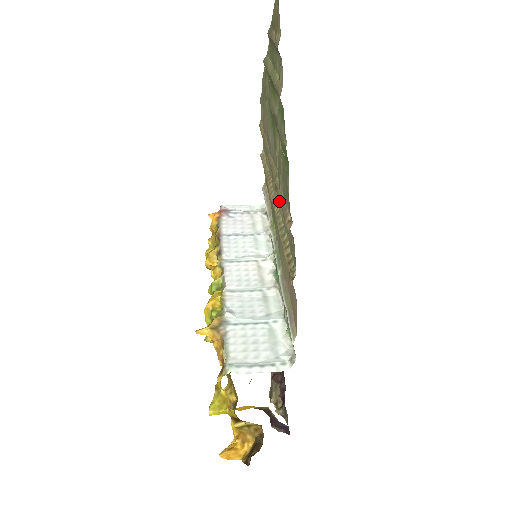
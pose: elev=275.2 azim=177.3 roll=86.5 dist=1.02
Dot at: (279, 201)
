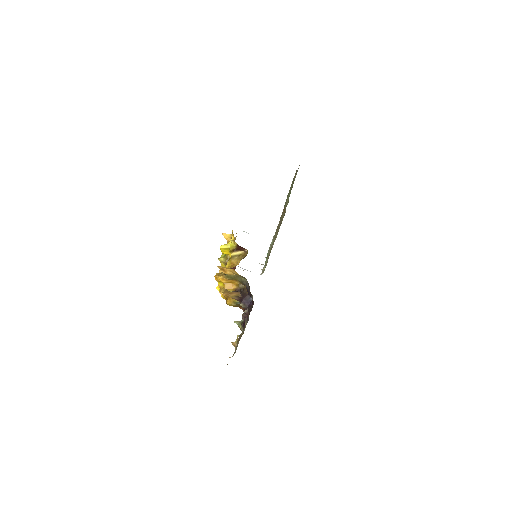
Dot at: (278, 230)
